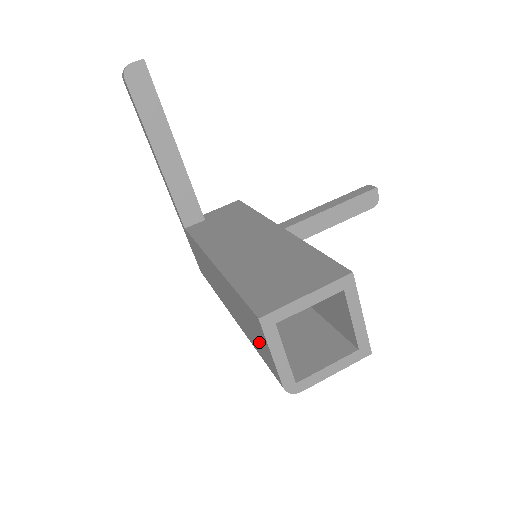
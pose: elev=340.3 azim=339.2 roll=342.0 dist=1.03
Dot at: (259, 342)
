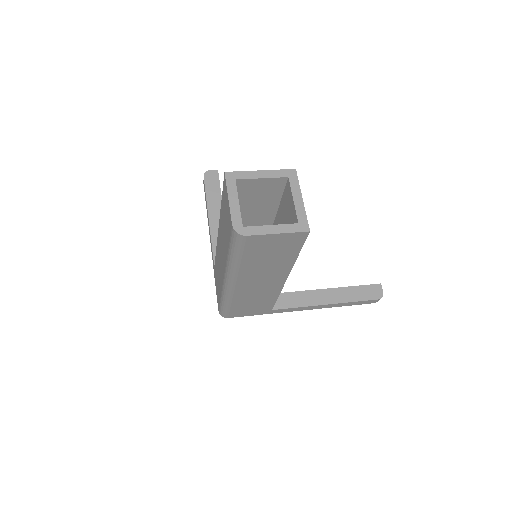
Dot at: (227, 218)
